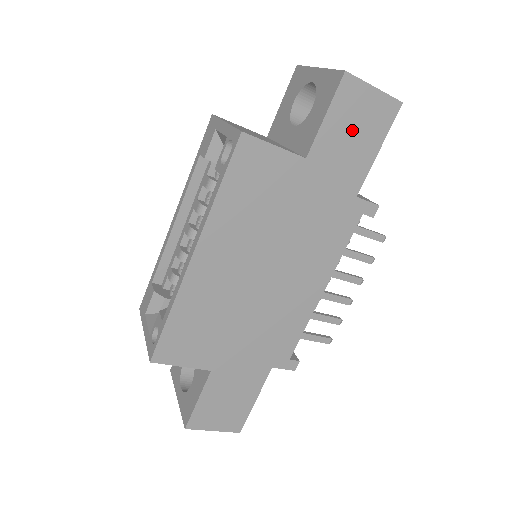
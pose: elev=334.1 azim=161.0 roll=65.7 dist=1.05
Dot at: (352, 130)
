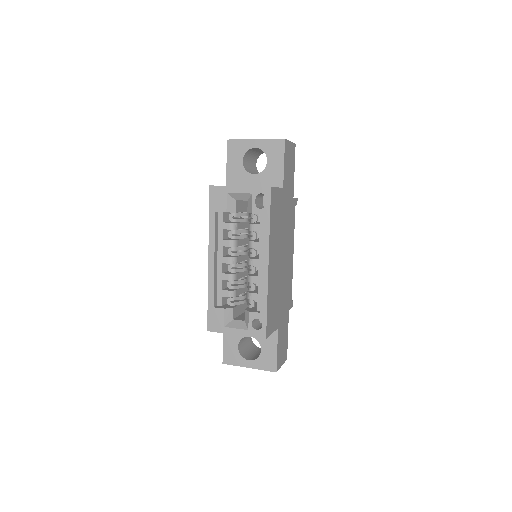
Dot at: (289, 166)
